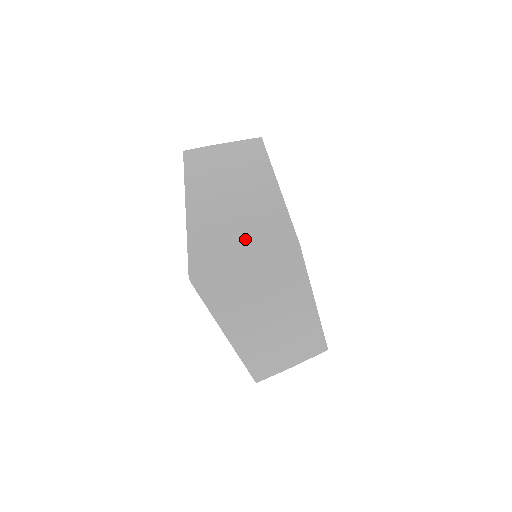
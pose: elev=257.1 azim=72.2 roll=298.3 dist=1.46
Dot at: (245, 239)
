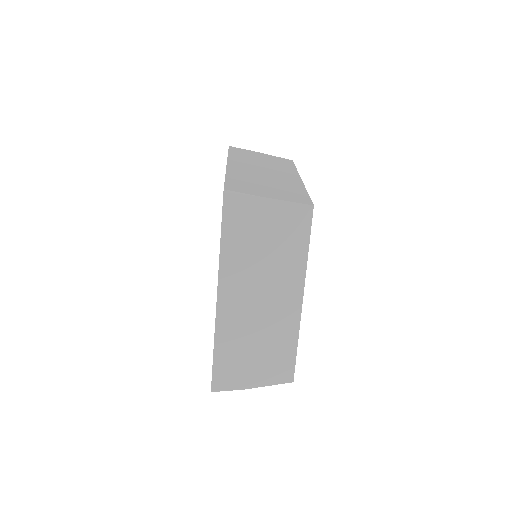
Dot at: (258, 366)
